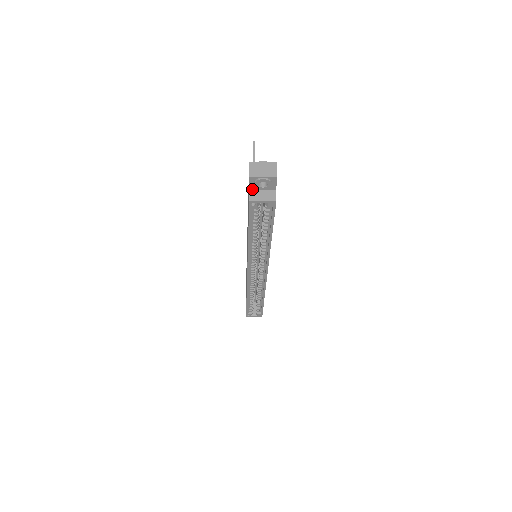
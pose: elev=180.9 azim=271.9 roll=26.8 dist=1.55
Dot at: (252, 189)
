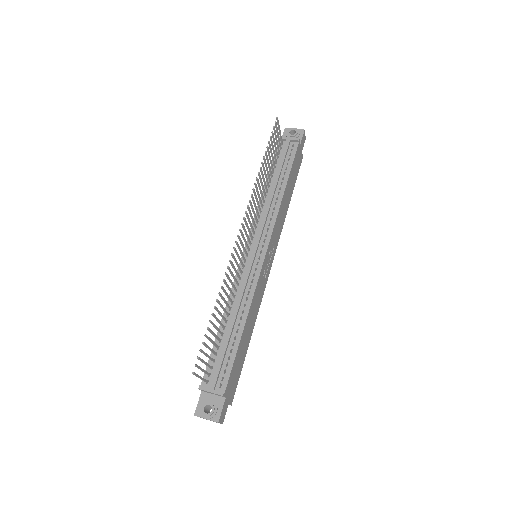
Dot at: occluded
